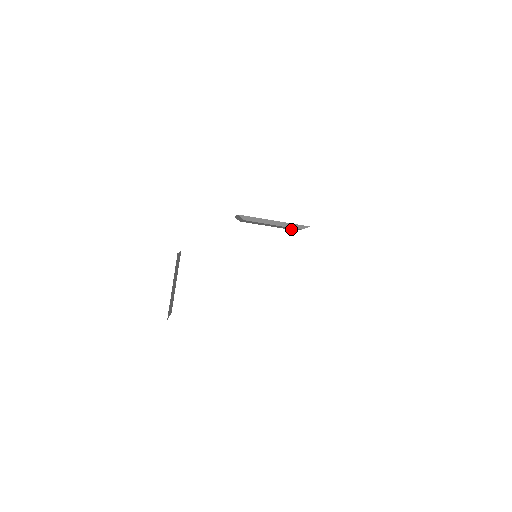
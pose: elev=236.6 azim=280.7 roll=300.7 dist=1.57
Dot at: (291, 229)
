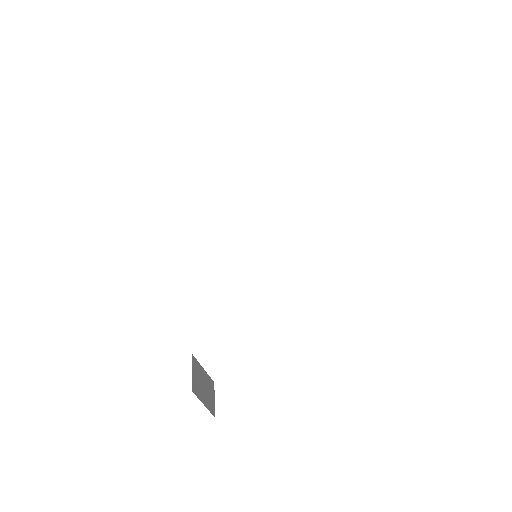
Dot at: occluded
